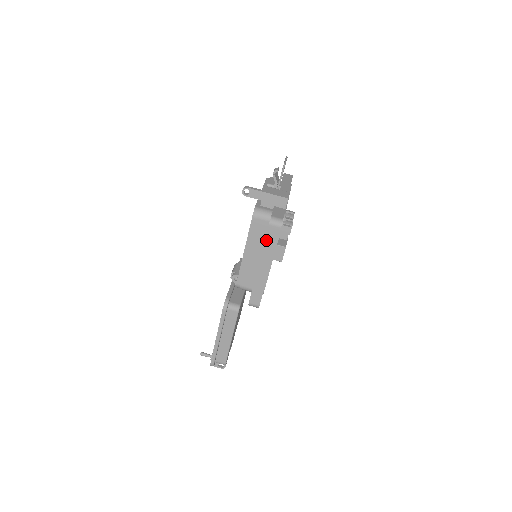
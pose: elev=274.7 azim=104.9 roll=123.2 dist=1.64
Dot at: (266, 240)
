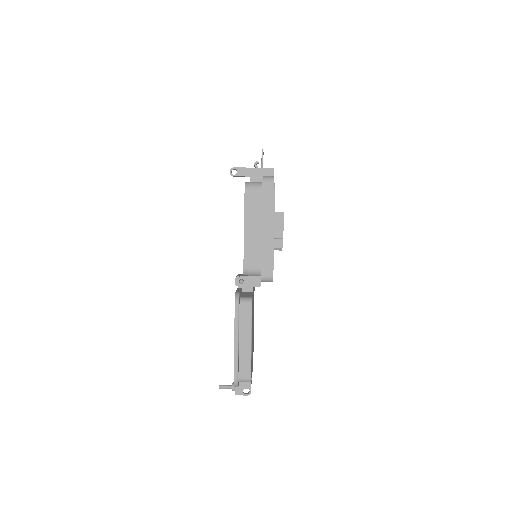
Dot at: (263, 199)
